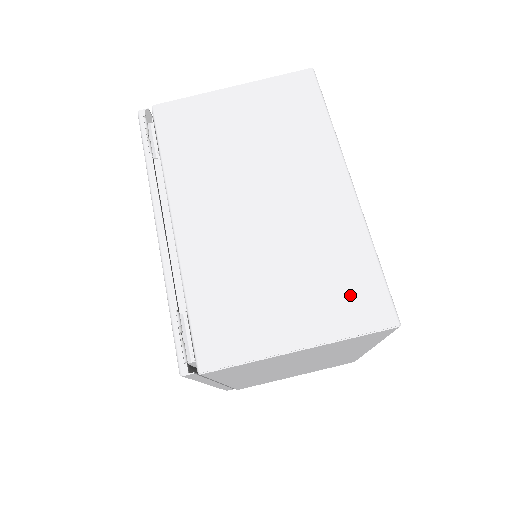
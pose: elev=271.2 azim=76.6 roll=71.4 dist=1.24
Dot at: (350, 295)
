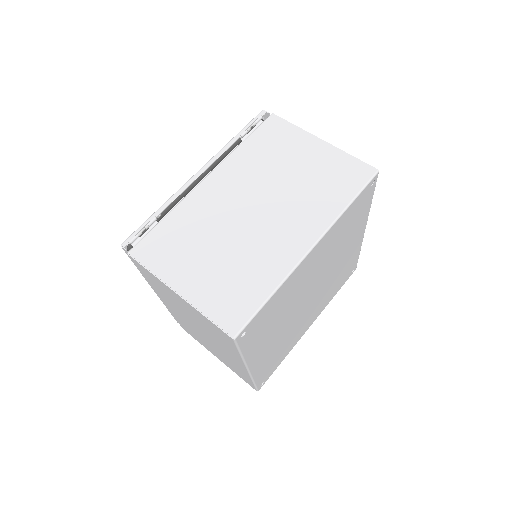
Dot at: (232, 297)
